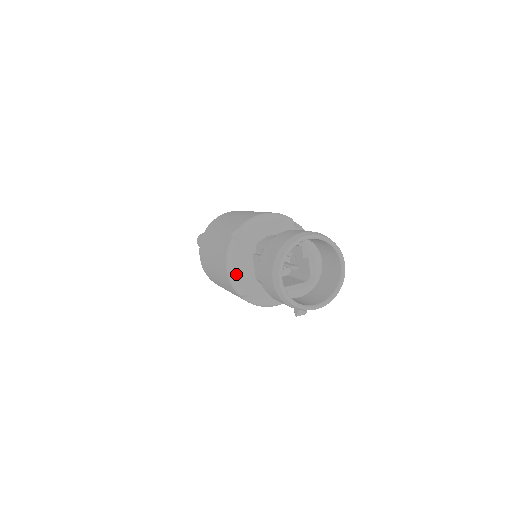
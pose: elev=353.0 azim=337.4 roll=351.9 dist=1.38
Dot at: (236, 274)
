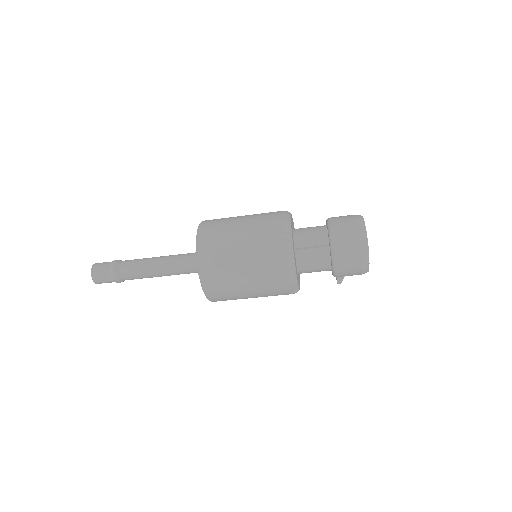
Dot at: (296, 271)
